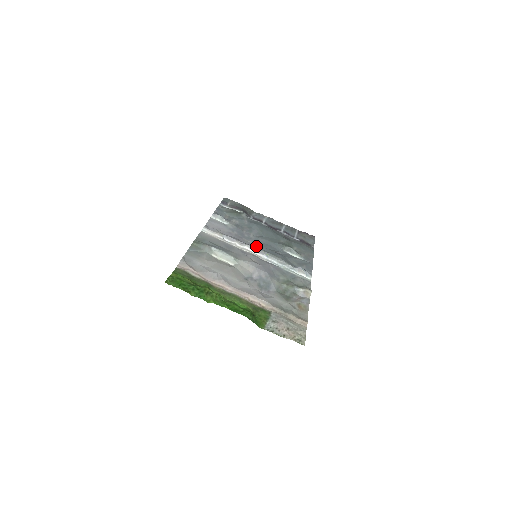
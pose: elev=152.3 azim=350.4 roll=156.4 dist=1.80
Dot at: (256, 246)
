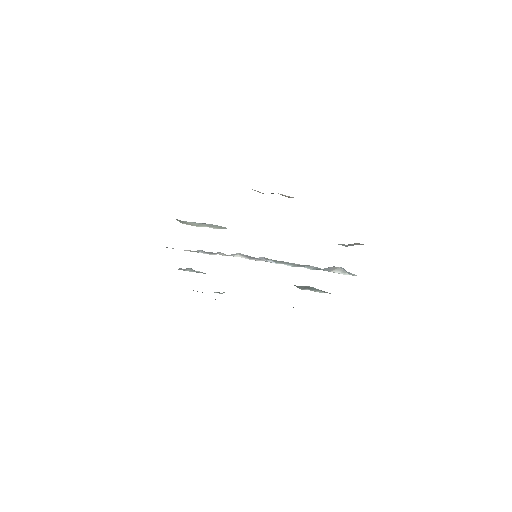
Dot at: occluded
